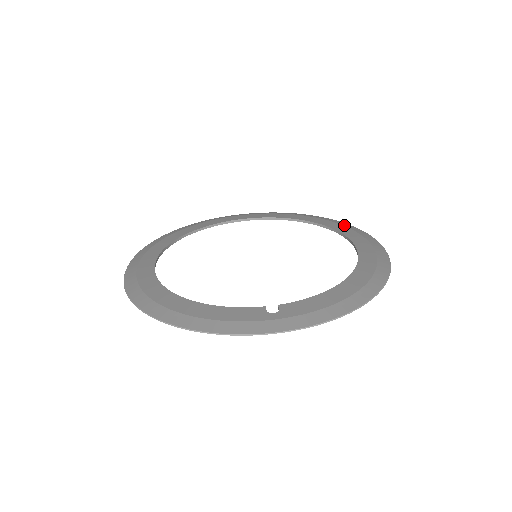
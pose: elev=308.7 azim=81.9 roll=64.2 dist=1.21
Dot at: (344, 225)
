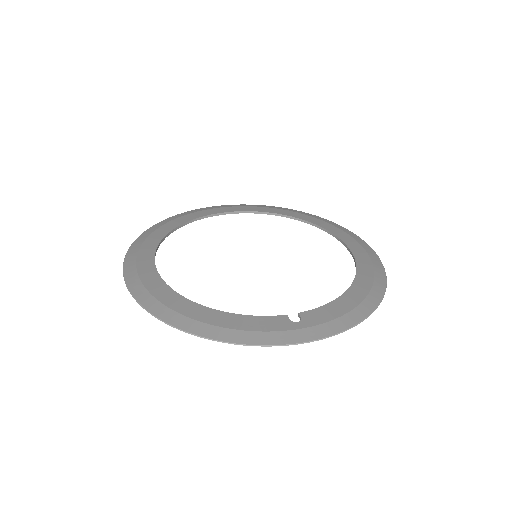
Dot at: (330, 223)
